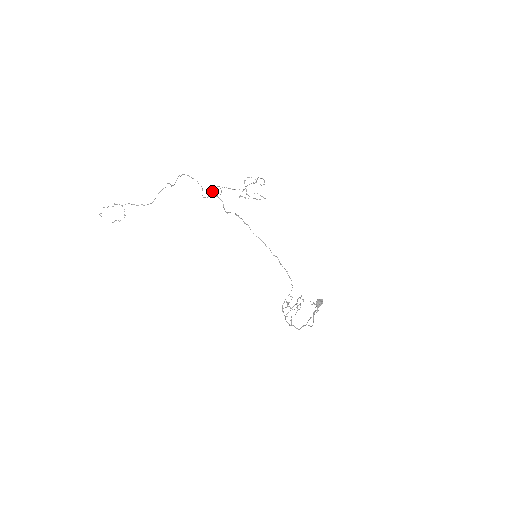
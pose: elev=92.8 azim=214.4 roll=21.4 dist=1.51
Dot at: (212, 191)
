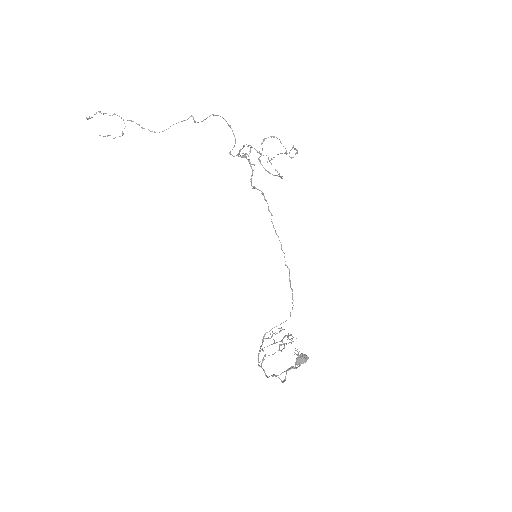
Dot at: (240, 149)
